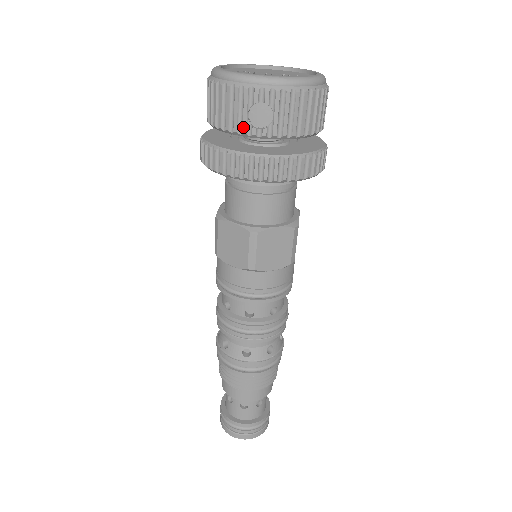
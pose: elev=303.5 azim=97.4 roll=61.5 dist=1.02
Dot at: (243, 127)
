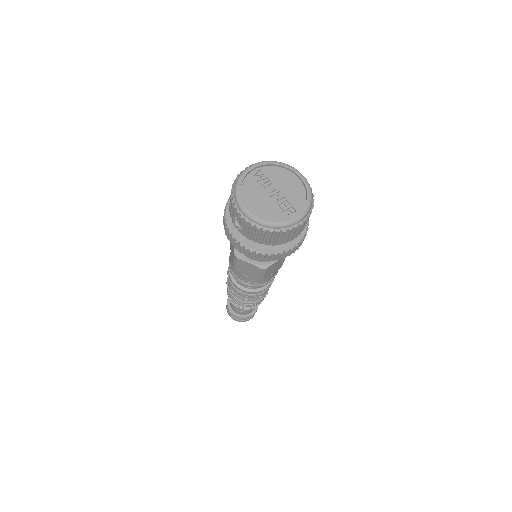
Dot at: (232, 219)
